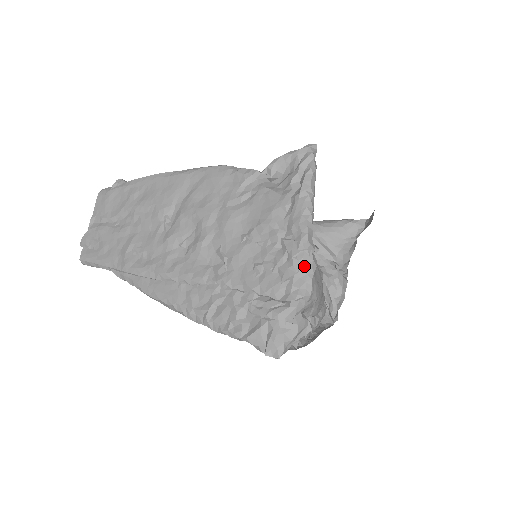
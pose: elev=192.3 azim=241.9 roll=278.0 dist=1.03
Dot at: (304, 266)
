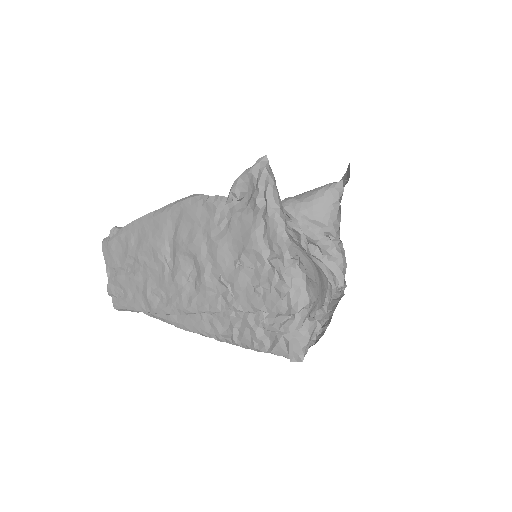
Dot at: (295, 280)
